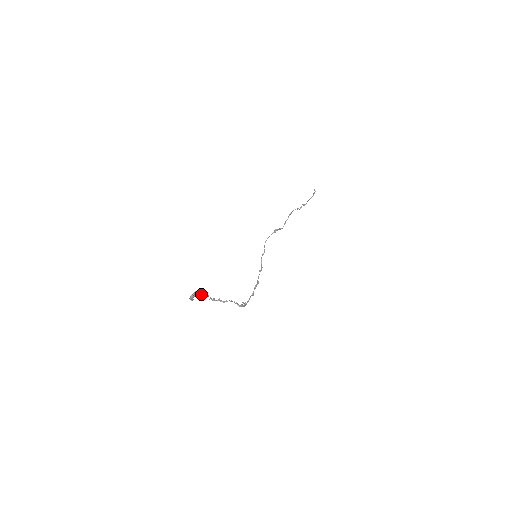
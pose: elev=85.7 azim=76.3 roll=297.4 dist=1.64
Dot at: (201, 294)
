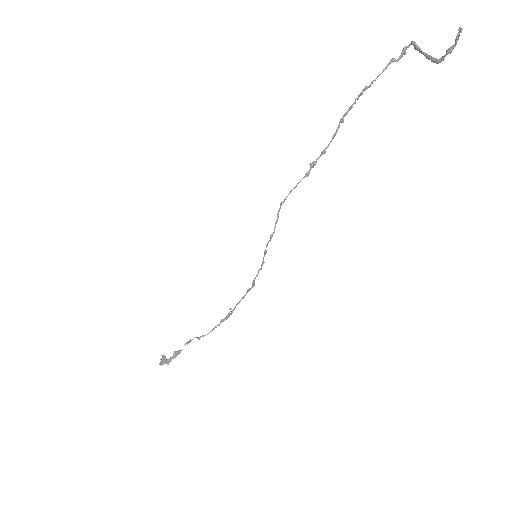
Dot at: (173, 357)
